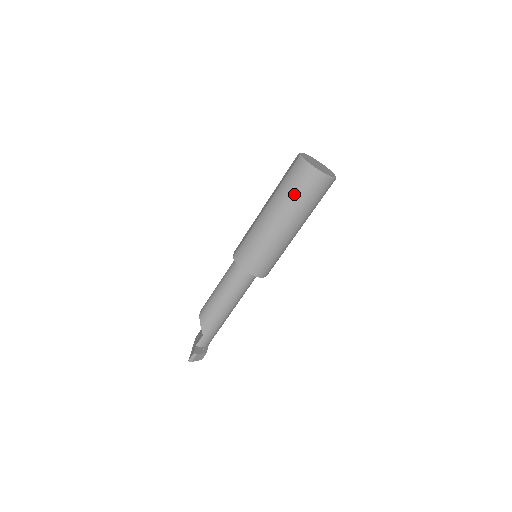
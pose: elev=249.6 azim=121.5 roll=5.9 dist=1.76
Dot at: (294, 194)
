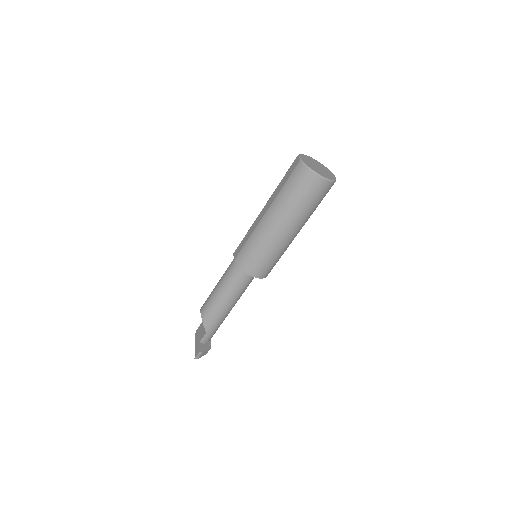
Dot at: (297, 200)
